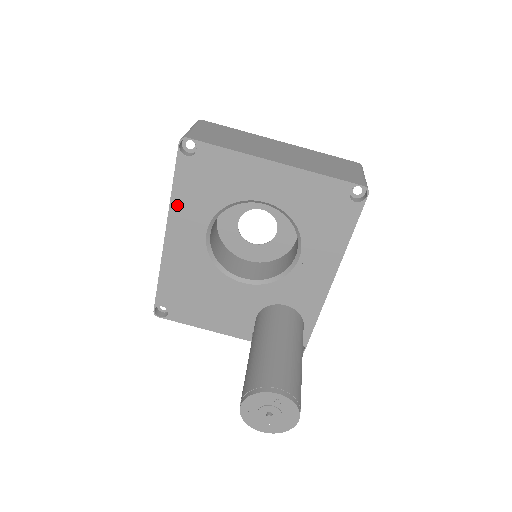
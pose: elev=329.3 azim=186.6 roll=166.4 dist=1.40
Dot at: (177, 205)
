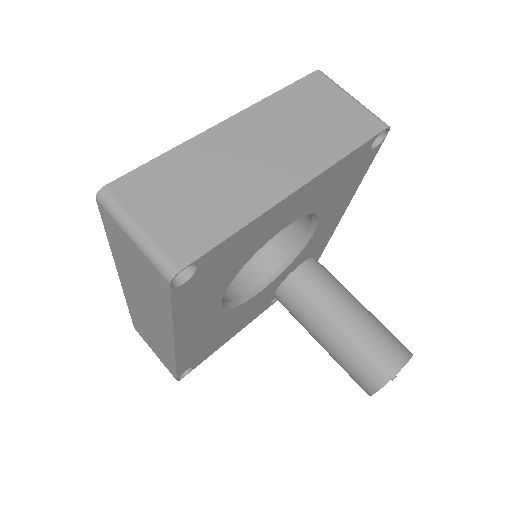
Dot at: (182, 320)
